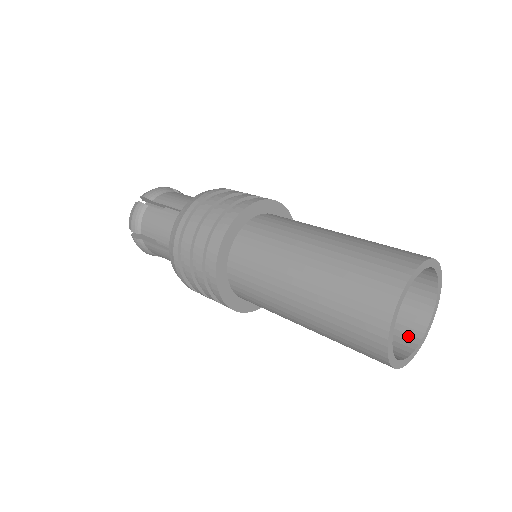
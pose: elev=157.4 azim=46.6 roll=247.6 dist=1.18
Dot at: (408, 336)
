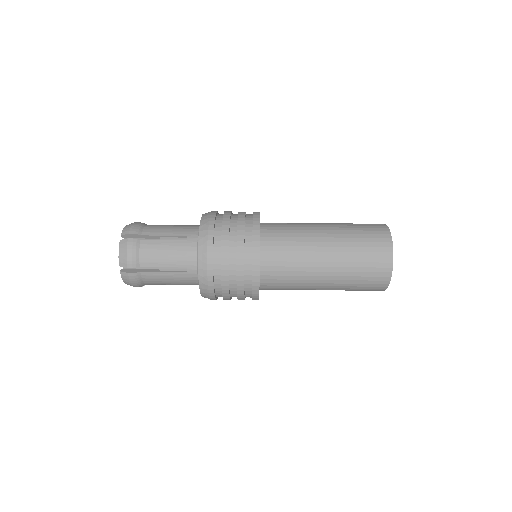
Dot at: occluded
